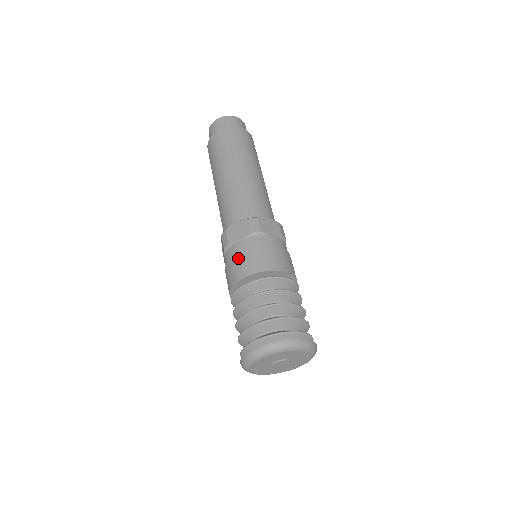
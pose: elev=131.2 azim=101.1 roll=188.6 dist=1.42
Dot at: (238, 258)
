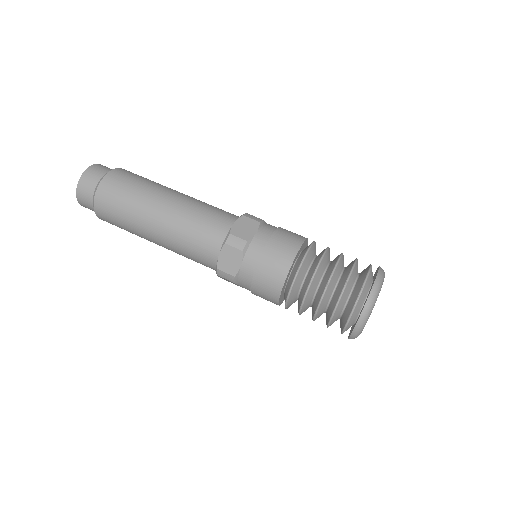
Dot at: (273, 243)
